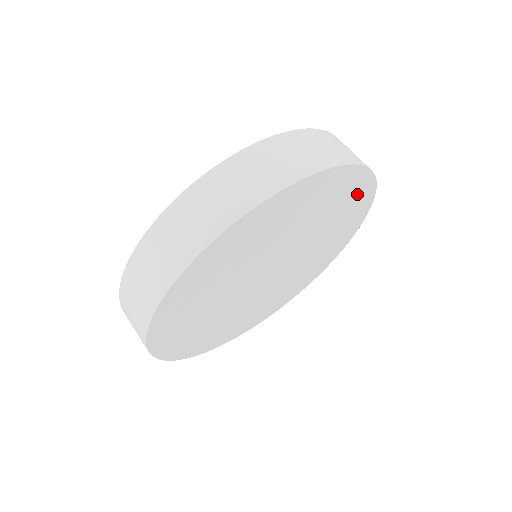
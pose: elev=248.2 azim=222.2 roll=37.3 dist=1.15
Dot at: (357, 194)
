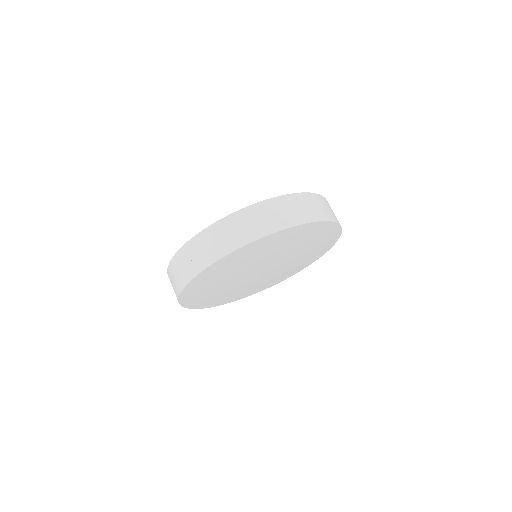
Dot at: (294, 234)
